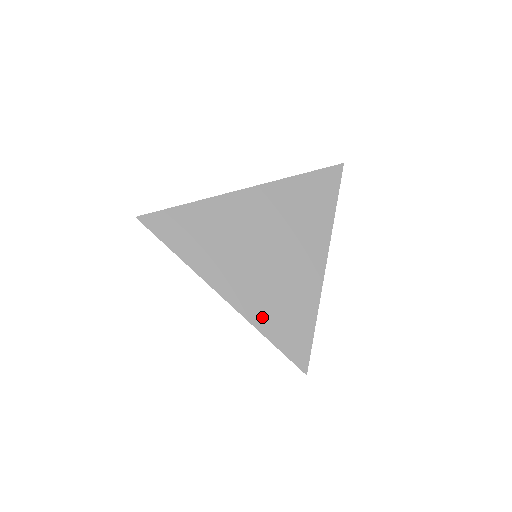
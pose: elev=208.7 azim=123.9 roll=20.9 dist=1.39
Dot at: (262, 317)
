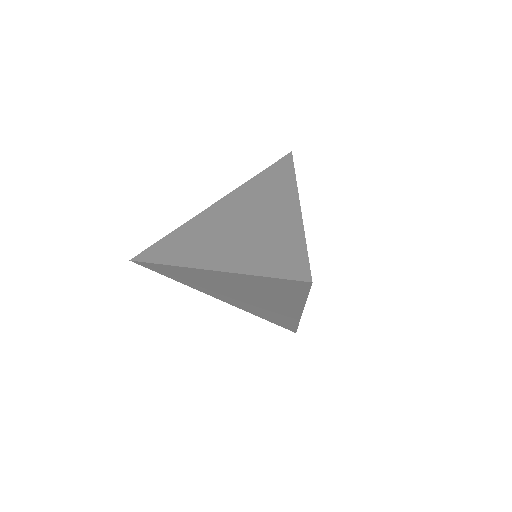
Dot at: (248, 264)
